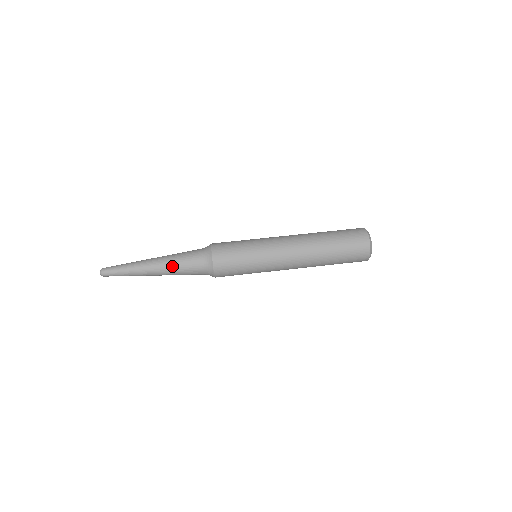
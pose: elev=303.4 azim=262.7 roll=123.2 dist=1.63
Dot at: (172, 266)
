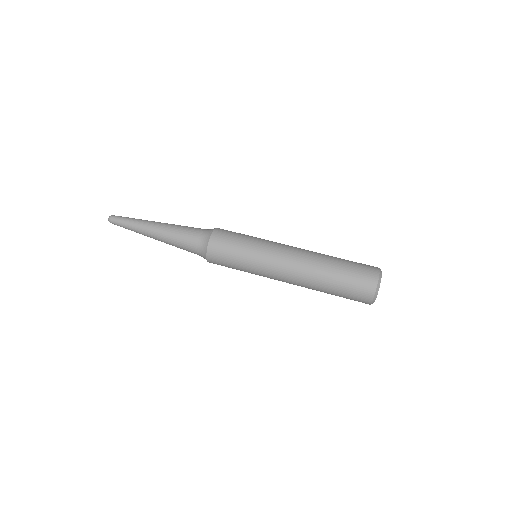
Dot at: (170, 240)
